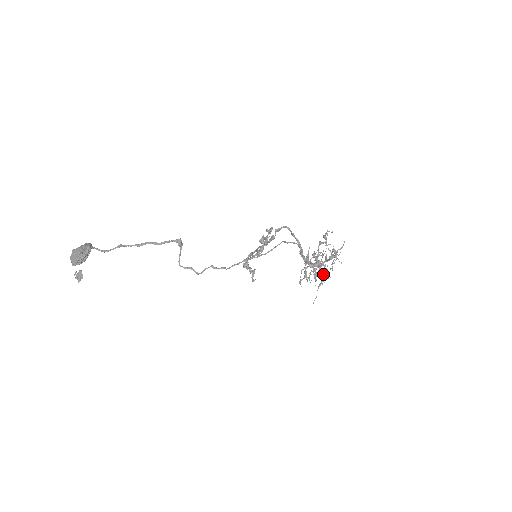
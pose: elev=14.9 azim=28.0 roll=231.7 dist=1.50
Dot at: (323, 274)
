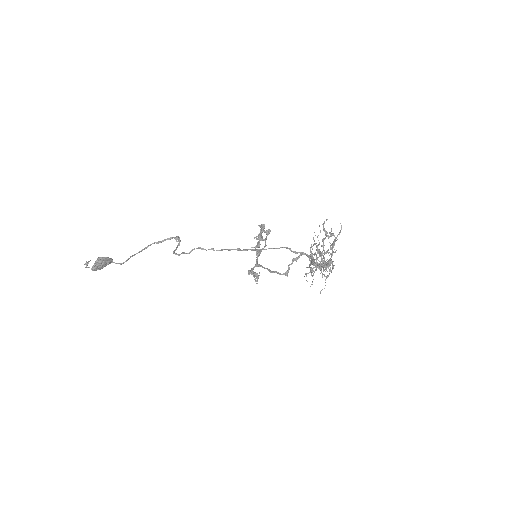
Dot at: (320, 254)
